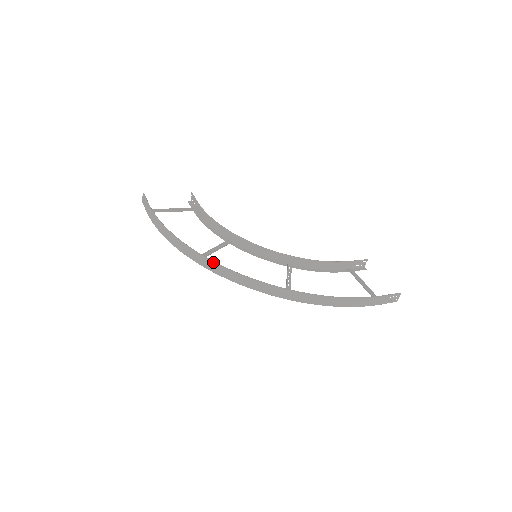
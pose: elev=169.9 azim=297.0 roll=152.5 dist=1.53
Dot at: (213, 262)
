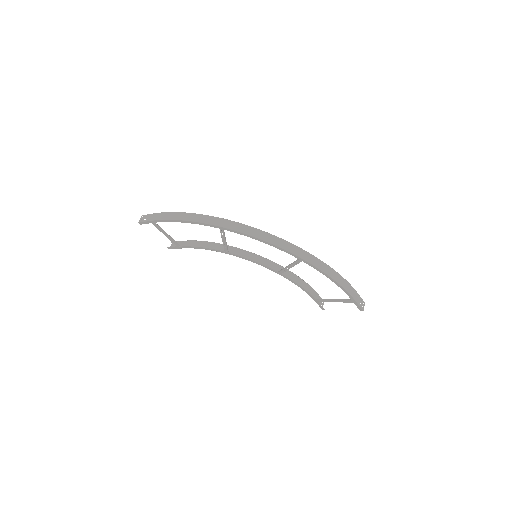
Dot at: occluded
